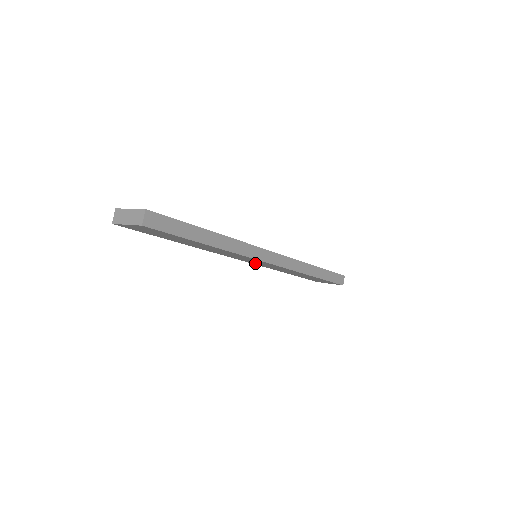
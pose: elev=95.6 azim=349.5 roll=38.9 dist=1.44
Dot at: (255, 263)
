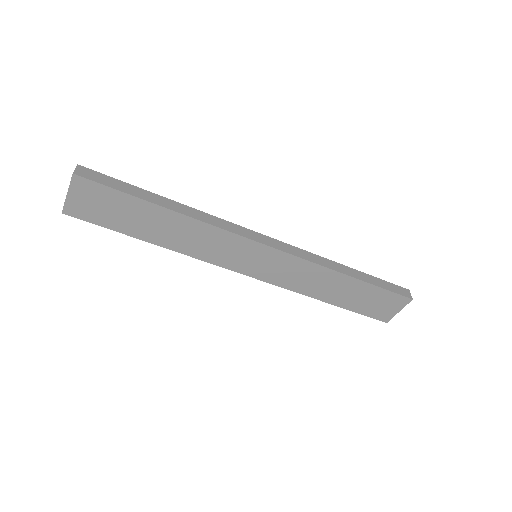
Dot at: (264, 274)
